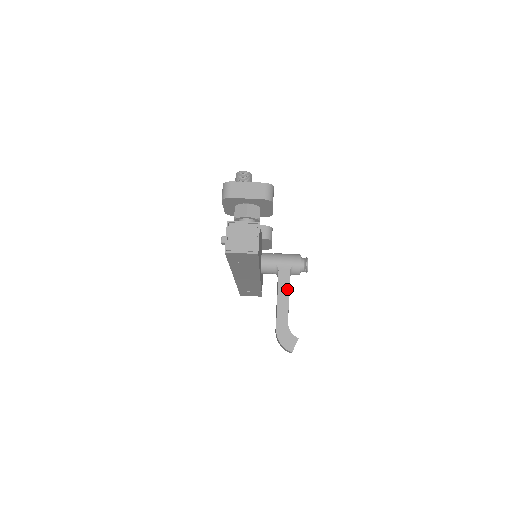
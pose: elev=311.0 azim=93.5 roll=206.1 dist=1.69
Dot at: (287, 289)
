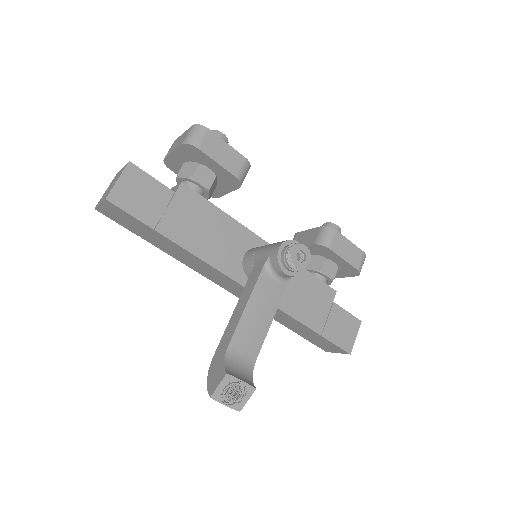
Dot at: (250, 292)
